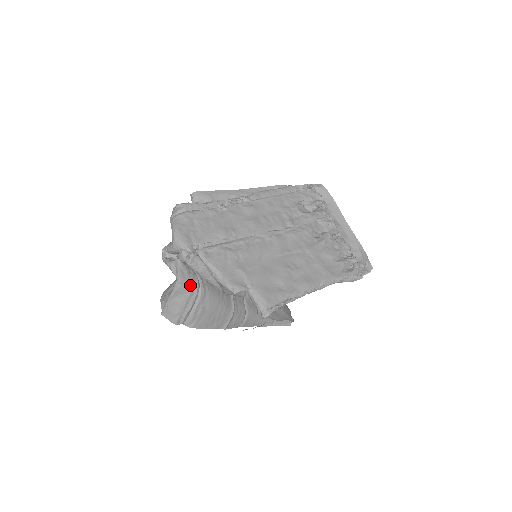
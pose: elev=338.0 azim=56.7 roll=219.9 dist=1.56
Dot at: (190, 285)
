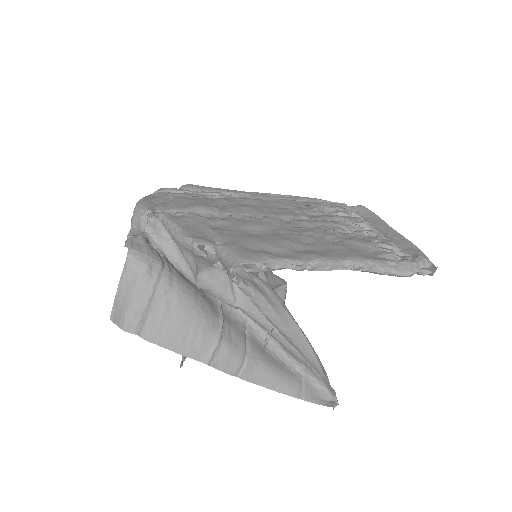
Dot at: (147, 263)
